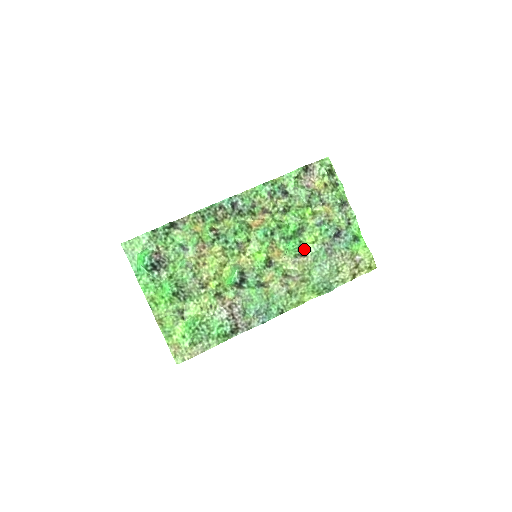
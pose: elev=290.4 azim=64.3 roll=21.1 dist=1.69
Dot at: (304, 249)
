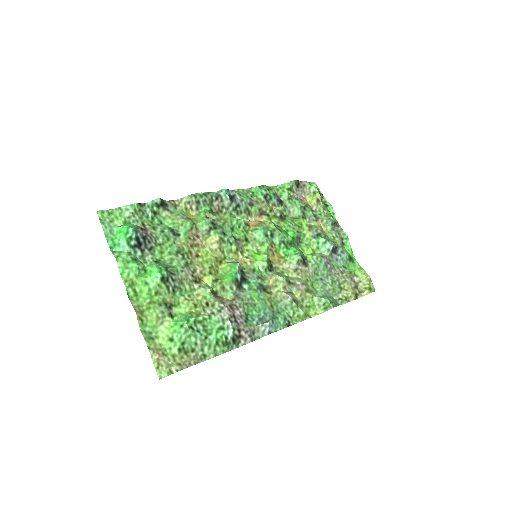
Dot at: (304, 259)
